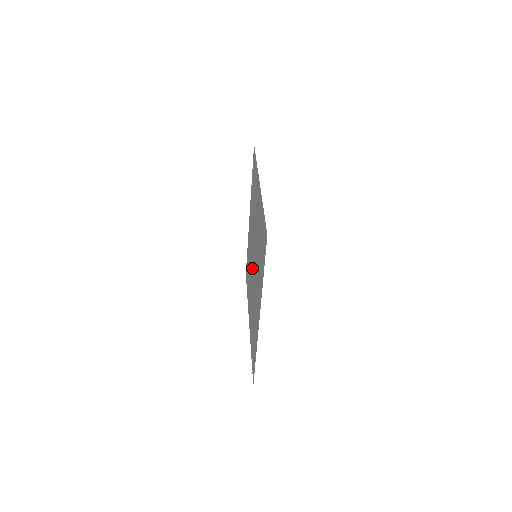
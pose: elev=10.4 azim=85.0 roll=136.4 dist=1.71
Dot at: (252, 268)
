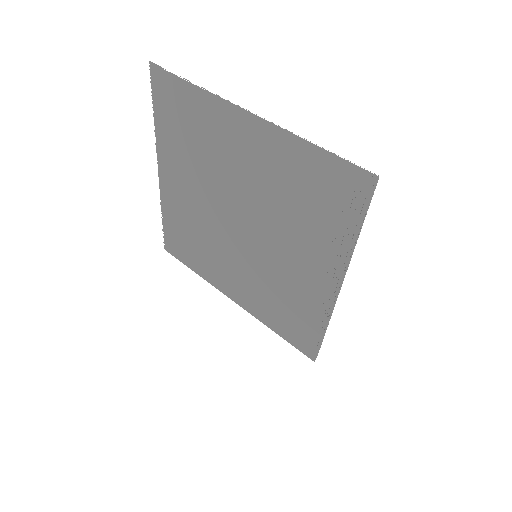
Dot at: (223, 209)
